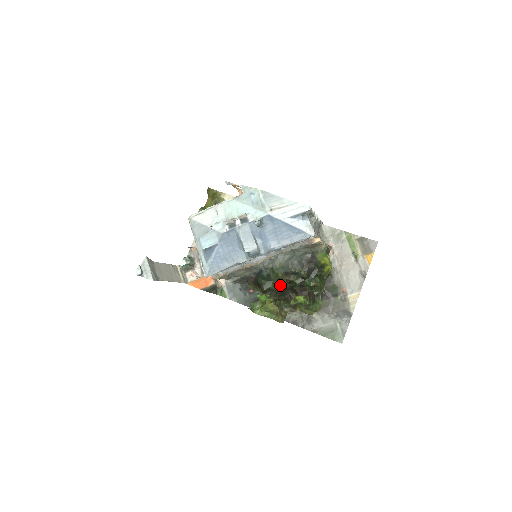
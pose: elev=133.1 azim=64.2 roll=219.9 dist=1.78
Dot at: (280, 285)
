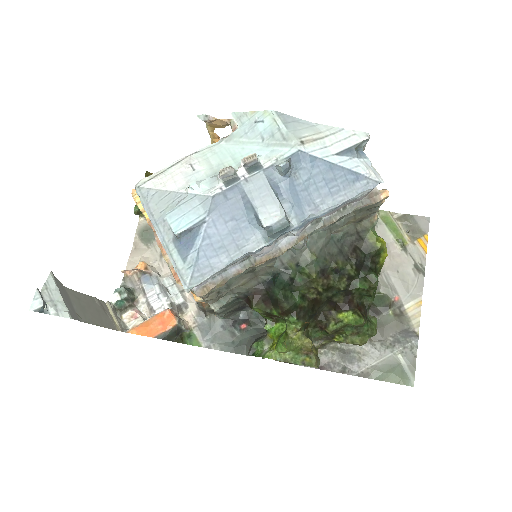
Dot at: (311, 296)
